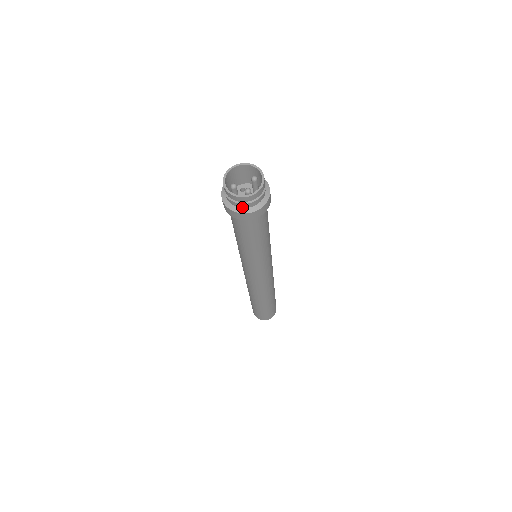
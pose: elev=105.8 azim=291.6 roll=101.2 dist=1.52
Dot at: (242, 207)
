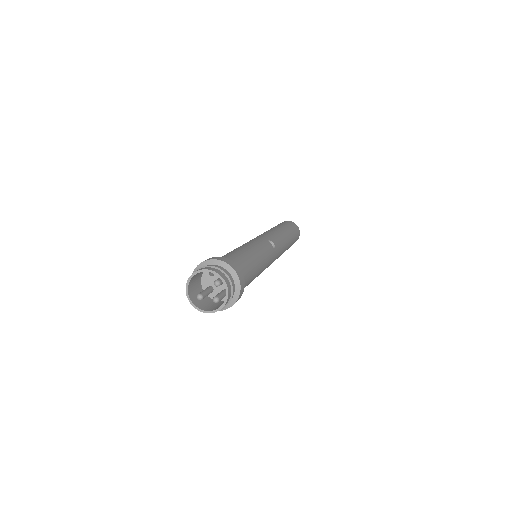
Dot at: occluded
